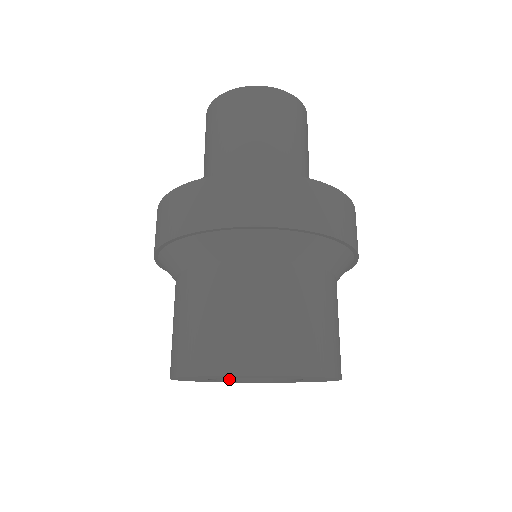
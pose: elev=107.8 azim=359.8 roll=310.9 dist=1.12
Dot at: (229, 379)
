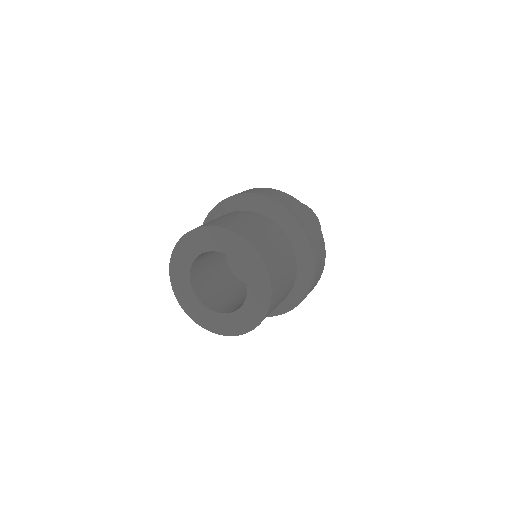
Dot at: (204, 304)
